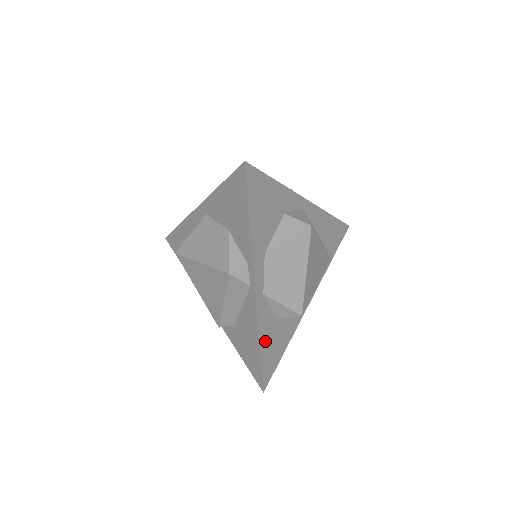
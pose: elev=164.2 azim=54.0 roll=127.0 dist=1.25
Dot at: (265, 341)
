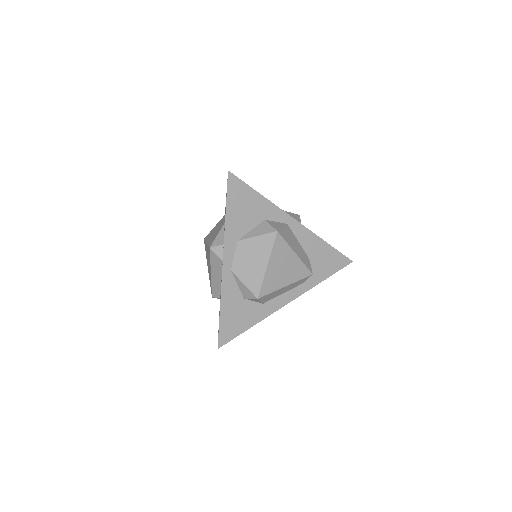
Dot at: (227, 308)
